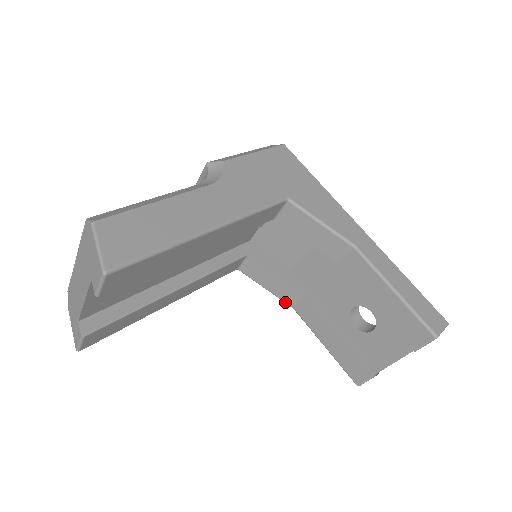
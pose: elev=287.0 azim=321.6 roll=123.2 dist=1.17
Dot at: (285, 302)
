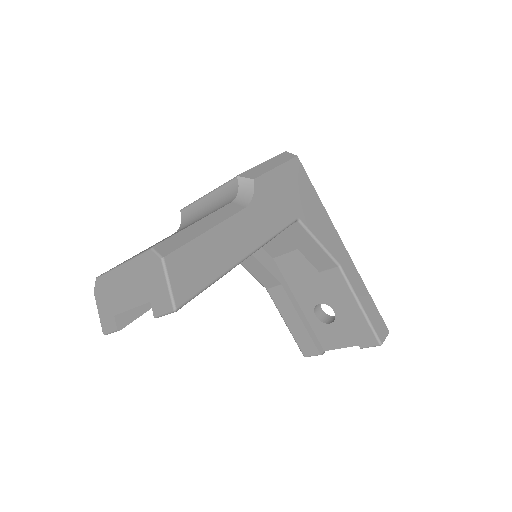
Dot at: (261, 284)
